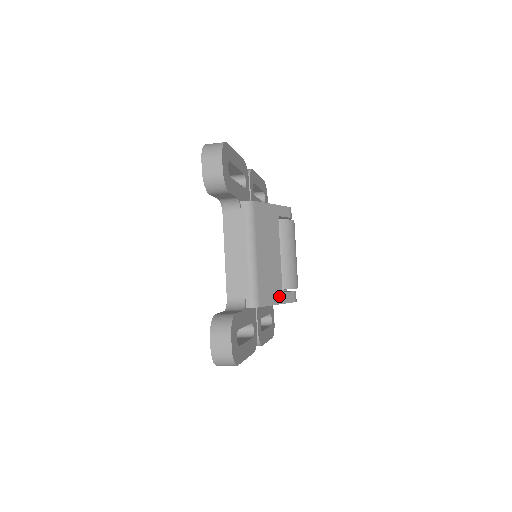
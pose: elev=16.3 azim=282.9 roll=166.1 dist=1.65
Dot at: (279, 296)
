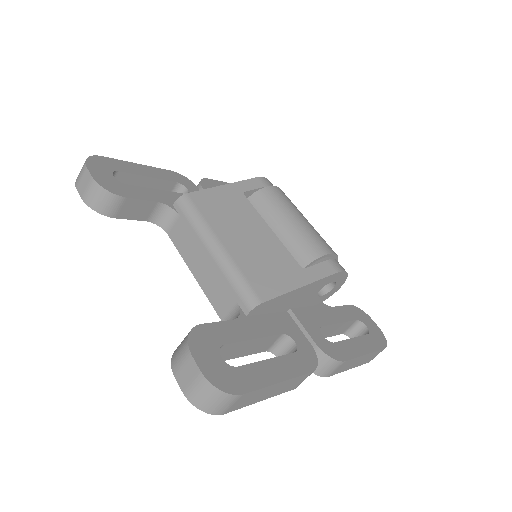
Dot at: (298, 276)
